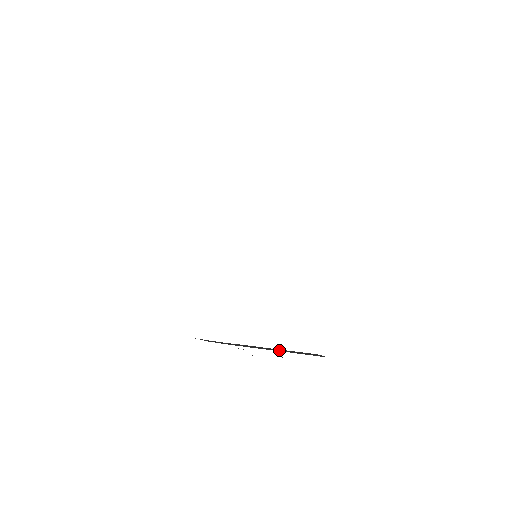
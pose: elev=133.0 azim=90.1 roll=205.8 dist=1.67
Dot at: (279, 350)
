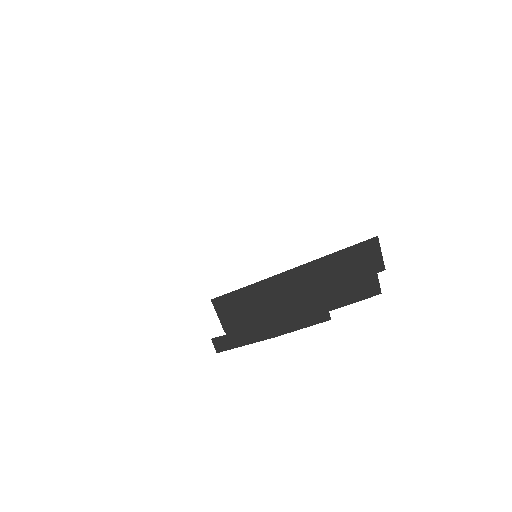
Dot at: (327, 276)
